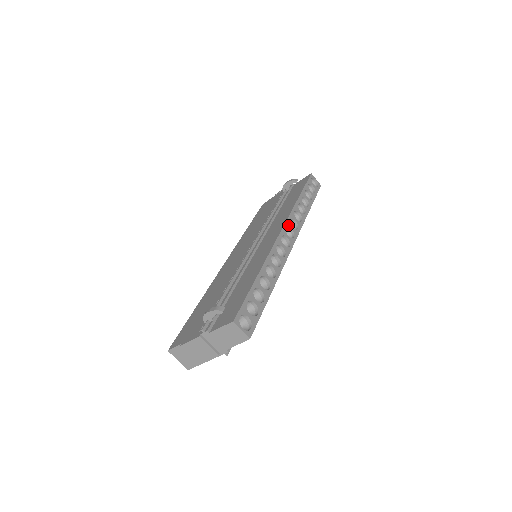
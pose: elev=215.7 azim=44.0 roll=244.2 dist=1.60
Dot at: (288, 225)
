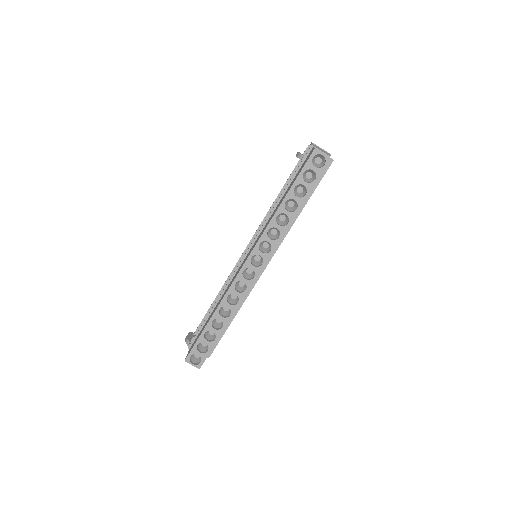
Dot at: (255, 253)
